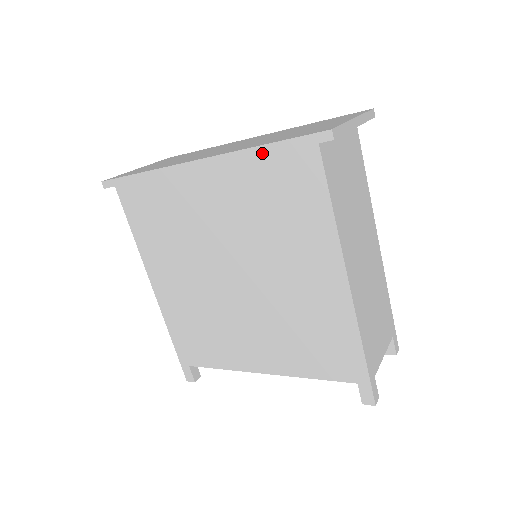
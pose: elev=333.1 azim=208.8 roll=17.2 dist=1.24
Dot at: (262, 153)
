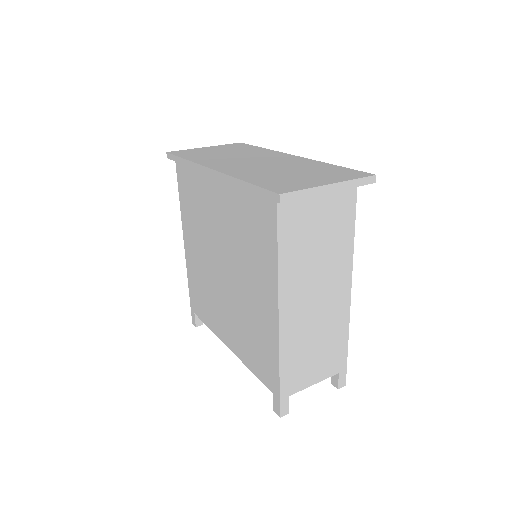
Dot at: (243, 187)
